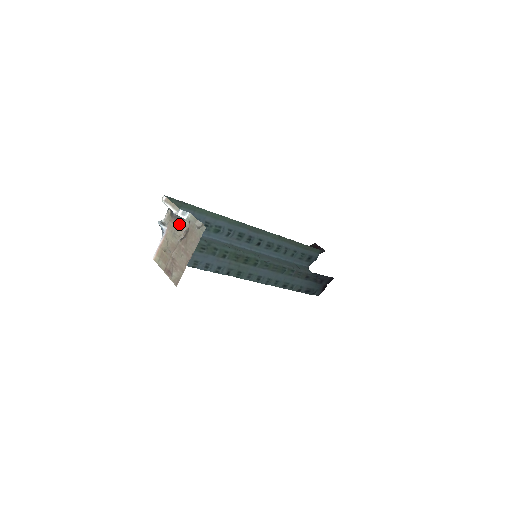
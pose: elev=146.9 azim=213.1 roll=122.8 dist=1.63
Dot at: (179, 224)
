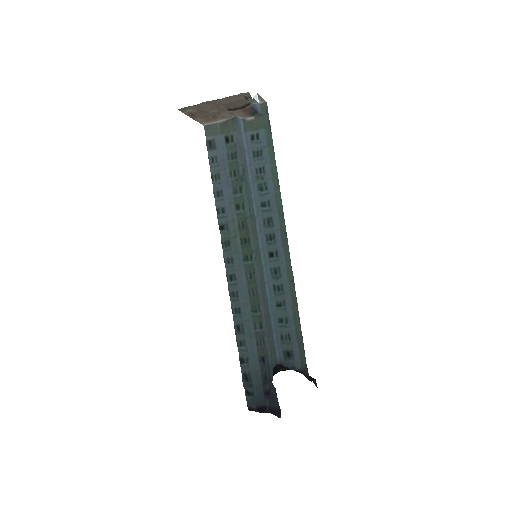
Dot at: (245, 110)
